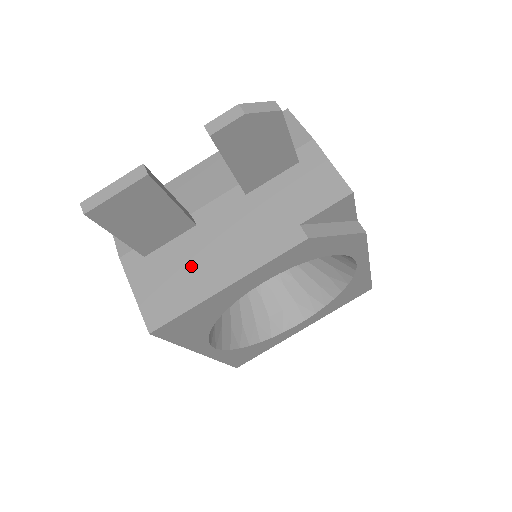
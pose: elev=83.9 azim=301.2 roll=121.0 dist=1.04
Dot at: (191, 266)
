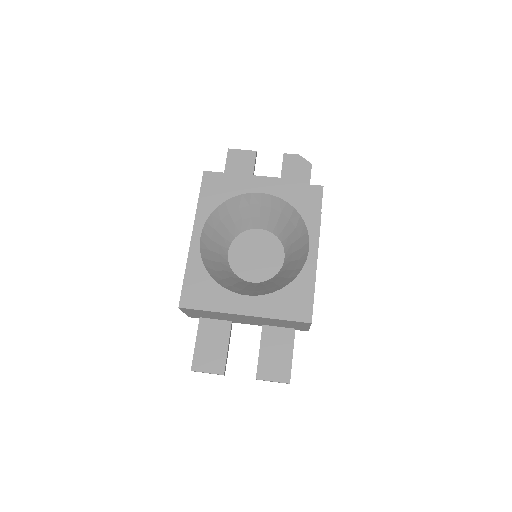
Dot at: occluded
